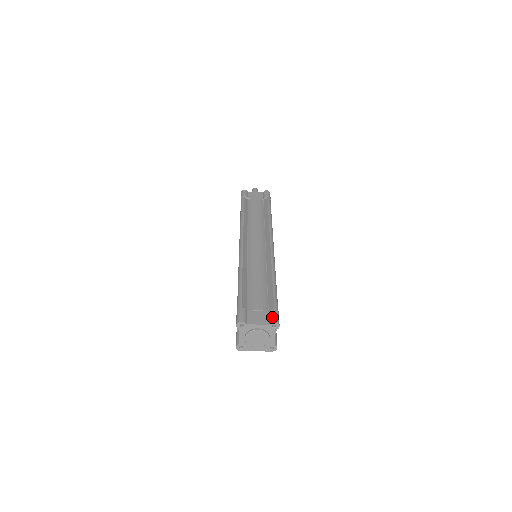
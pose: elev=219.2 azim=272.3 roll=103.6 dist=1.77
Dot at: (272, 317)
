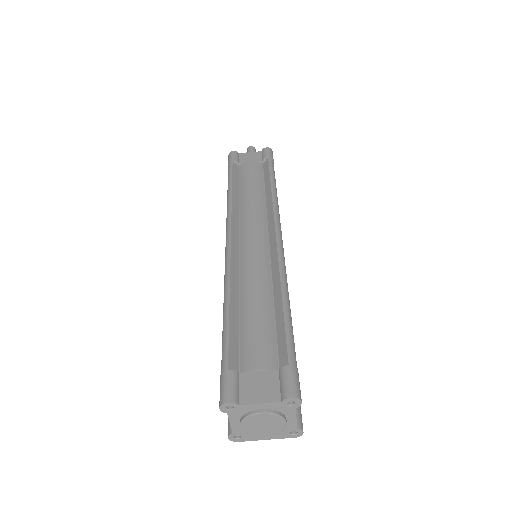
Dot at: (285, 385)
